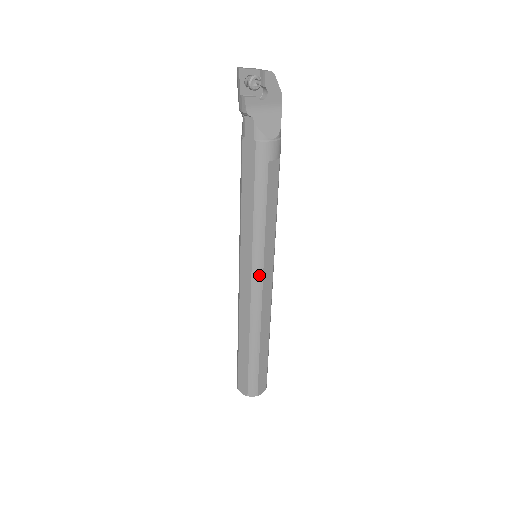
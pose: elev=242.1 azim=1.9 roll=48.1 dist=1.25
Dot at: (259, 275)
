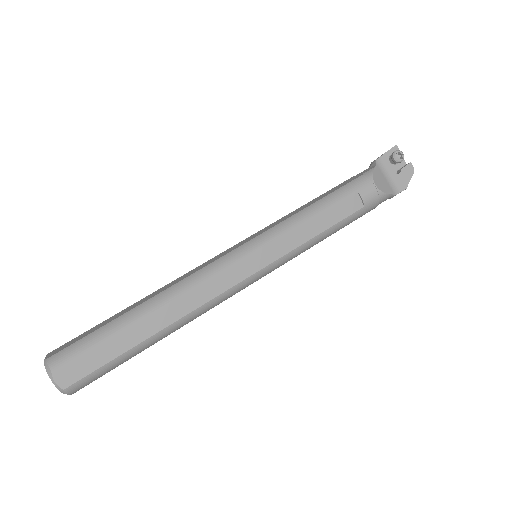
Dot at: (244, 252)
